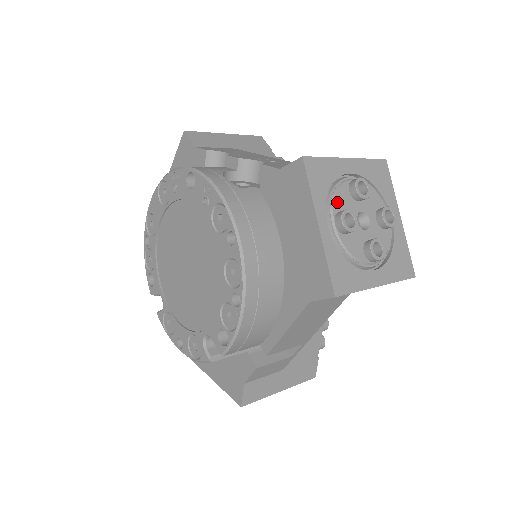
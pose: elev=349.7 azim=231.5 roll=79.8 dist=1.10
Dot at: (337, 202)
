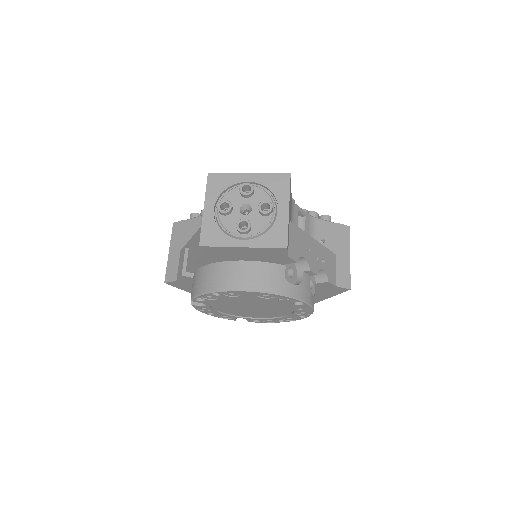
Dot at: occluded
